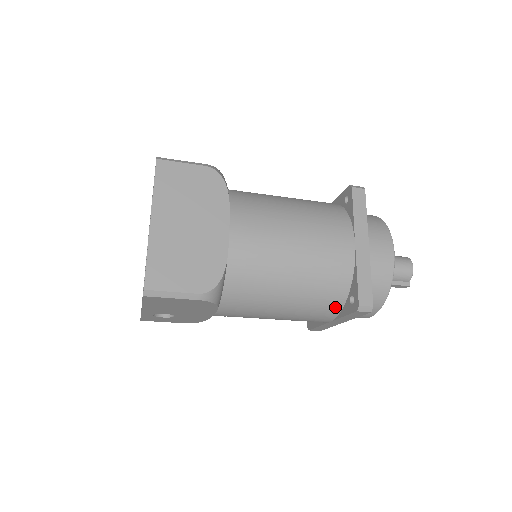
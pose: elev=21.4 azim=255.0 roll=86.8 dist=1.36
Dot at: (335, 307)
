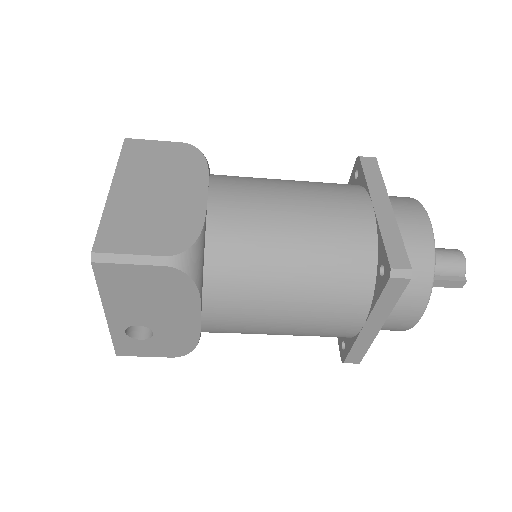
Dot at: (363, 291)
